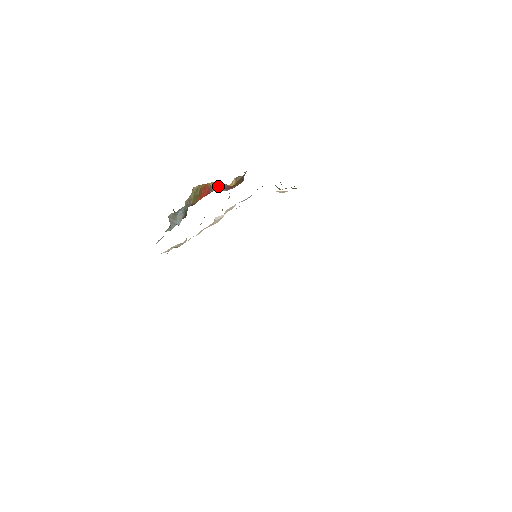
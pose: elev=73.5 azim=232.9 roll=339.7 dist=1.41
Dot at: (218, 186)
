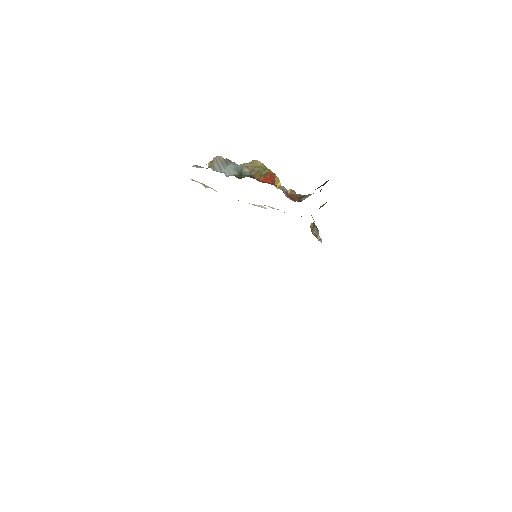
Dot at: (277, 181)
